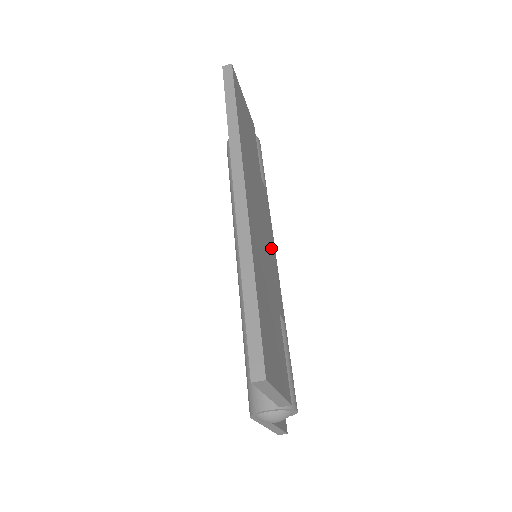
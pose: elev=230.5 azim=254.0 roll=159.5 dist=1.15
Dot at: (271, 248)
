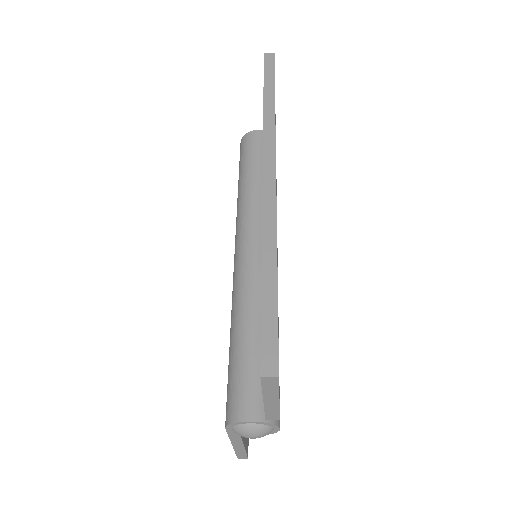
Dot at: (277, 249)
